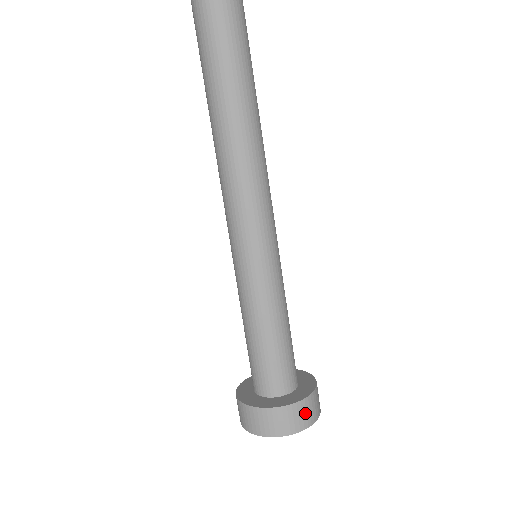
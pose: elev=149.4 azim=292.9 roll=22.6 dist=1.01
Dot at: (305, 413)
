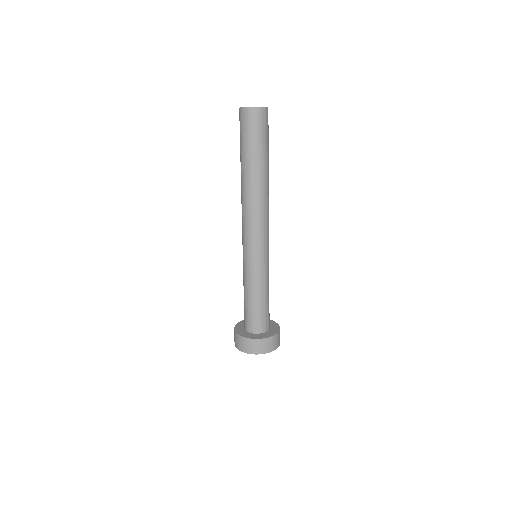
Dot at: (271, 344)
